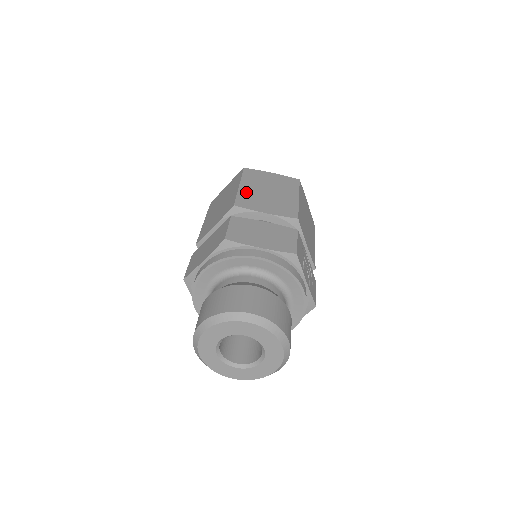
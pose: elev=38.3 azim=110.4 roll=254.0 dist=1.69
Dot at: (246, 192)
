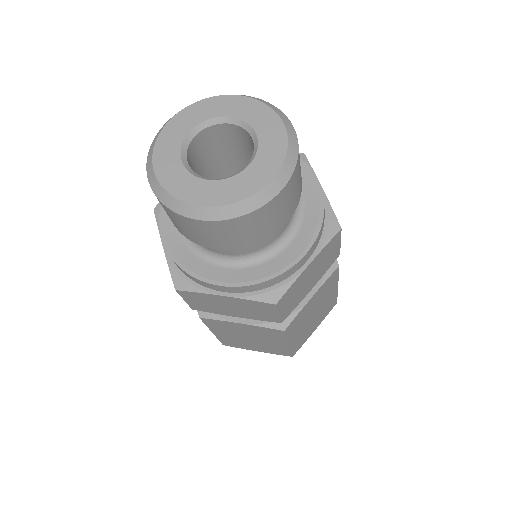
Dot at: occluded
